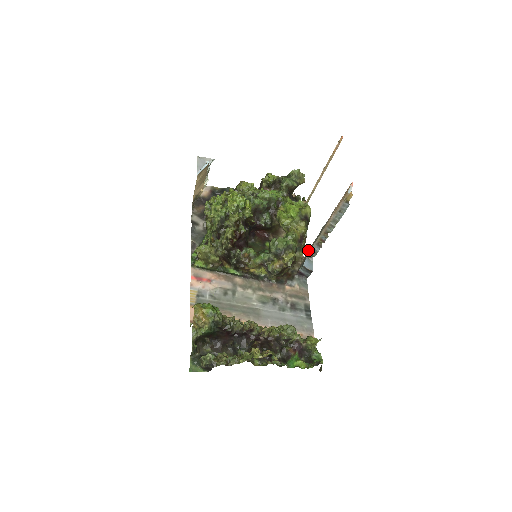
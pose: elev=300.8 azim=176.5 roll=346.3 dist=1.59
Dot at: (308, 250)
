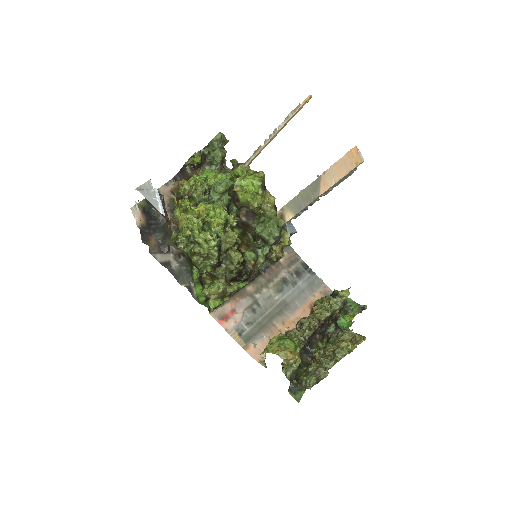
Dot at: (282, 215)
